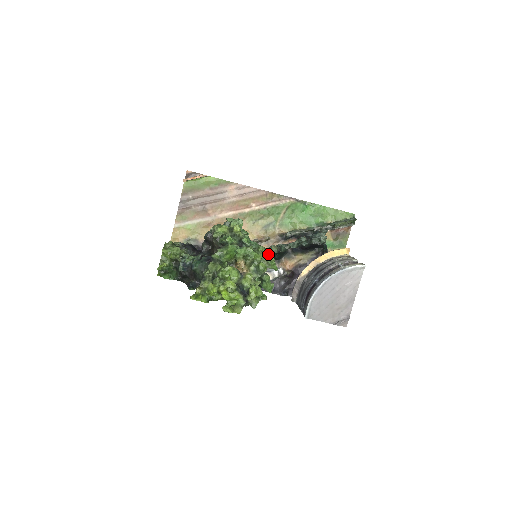
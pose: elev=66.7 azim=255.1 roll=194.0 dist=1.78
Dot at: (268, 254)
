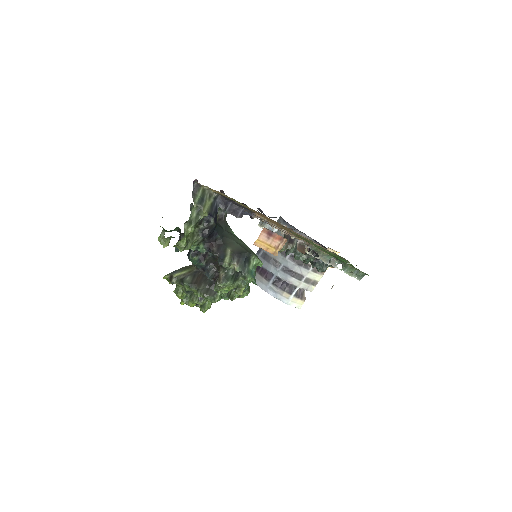
Dot at: occluded
